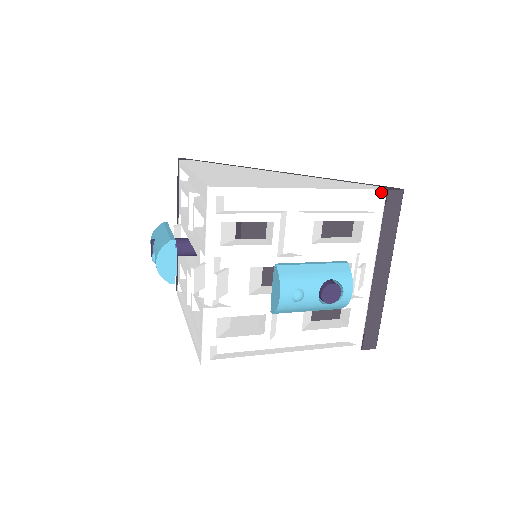
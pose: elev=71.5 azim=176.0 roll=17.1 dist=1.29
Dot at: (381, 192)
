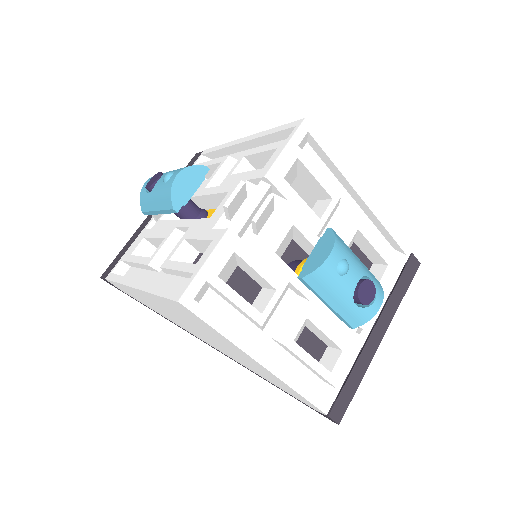
Dot at: (408, 250)
